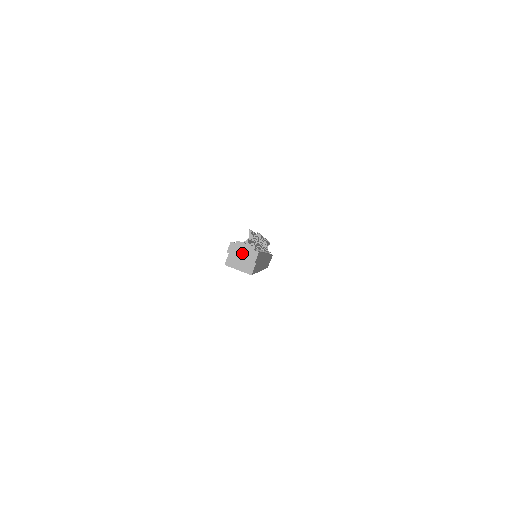
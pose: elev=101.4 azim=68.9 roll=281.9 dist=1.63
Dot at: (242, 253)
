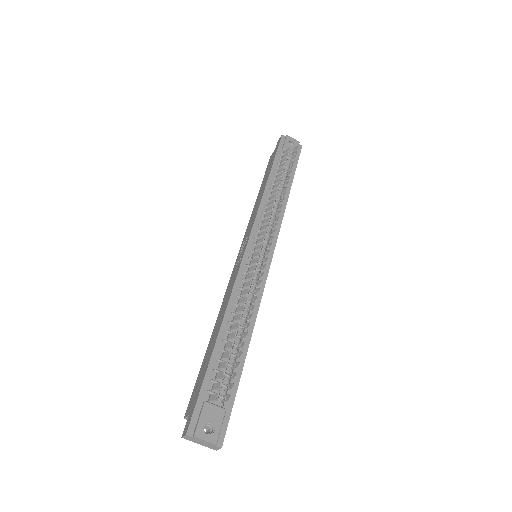
Dot at: (201, 443)
